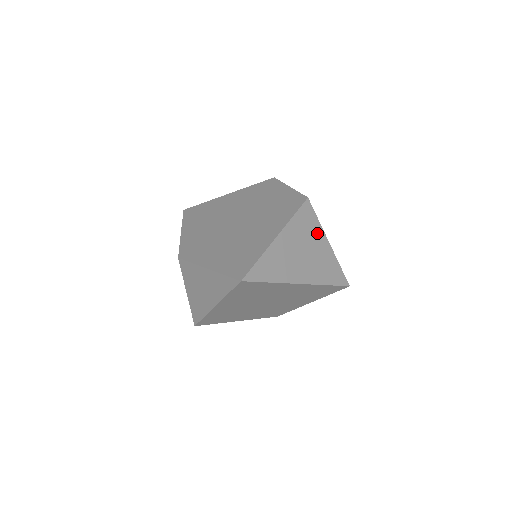
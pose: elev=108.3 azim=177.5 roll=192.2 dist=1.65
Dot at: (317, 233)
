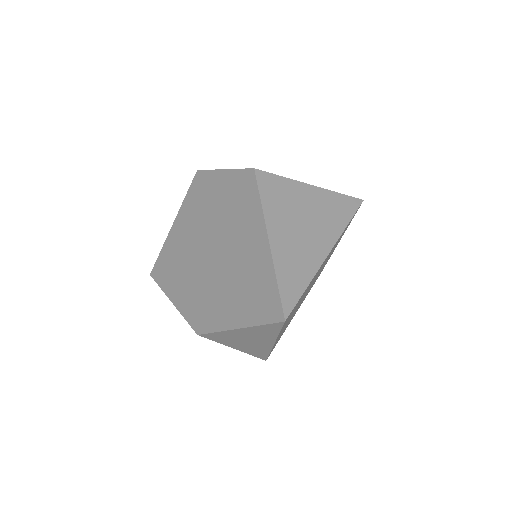
Dot at: (294, 190)
